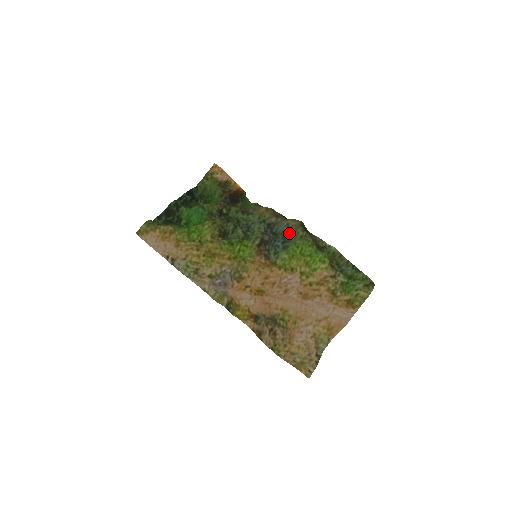
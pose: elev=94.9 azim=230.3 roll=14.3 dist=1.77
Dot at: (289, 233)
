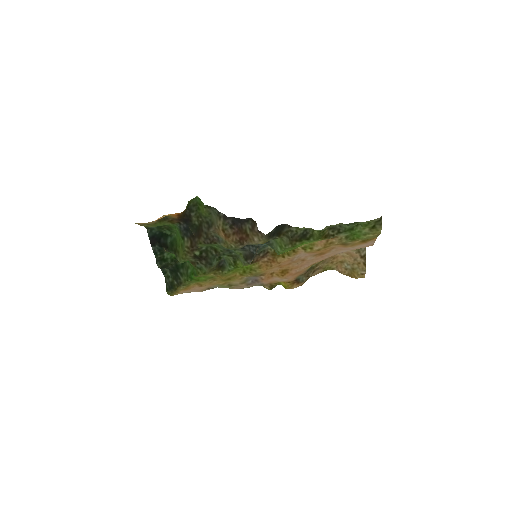
Dot at: occluded
